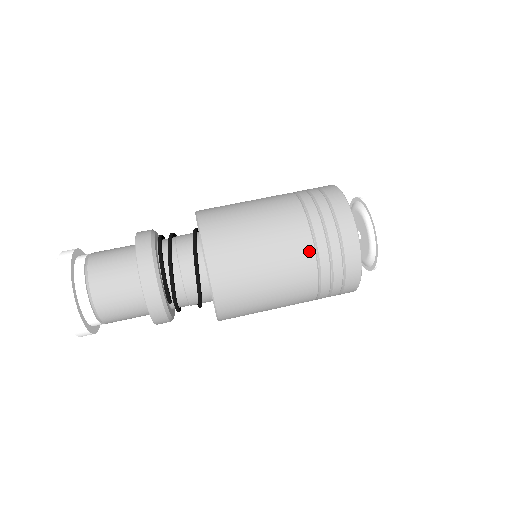
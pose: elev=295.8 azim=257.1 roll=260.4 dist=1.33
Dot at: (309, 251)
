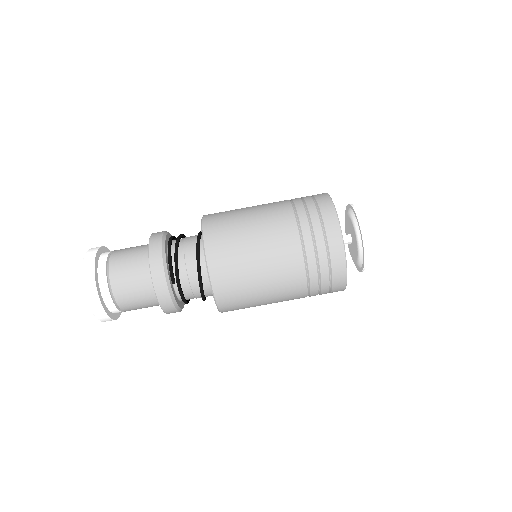
Dot at: (293, 231)
